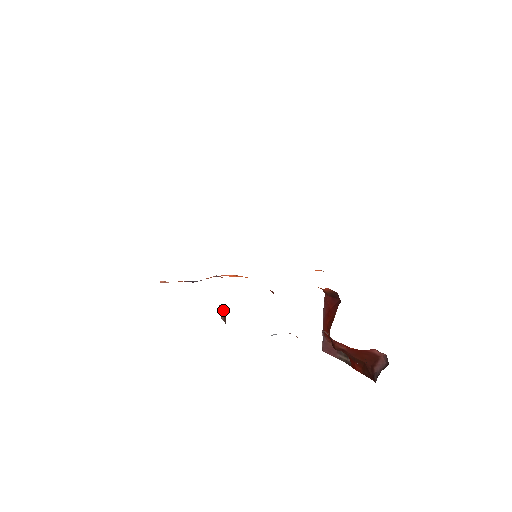
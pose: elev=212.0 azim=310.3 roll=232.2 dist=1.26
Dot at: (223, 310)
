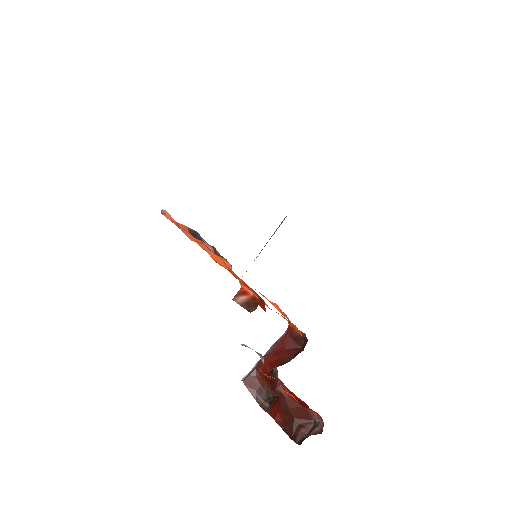
Dot at: (252, 296)
